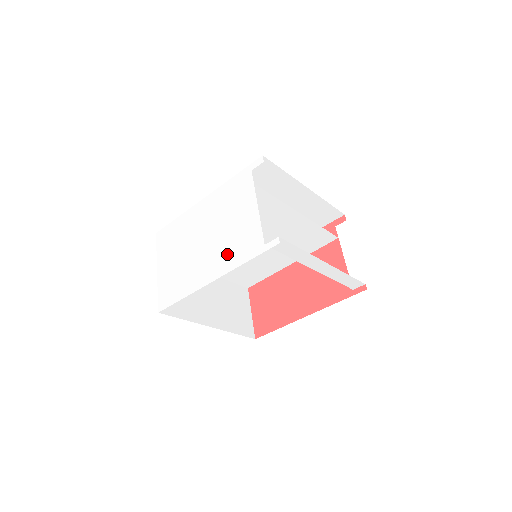
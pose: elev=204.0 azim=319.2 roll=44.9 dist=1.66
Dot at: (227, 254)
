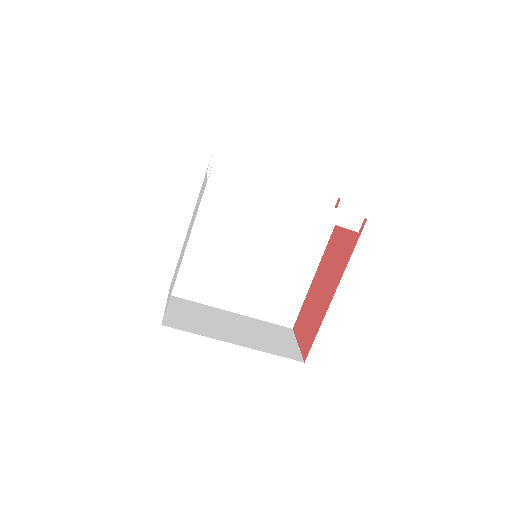
Dot at: occluded
